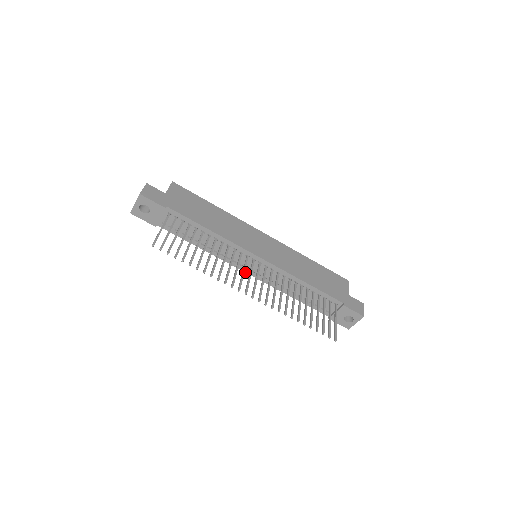
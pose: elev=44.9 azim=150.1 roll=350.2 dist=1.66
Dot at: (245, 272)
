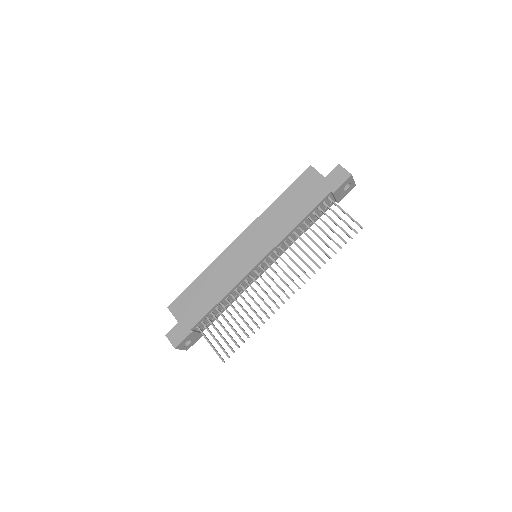
Dot at: occluded
